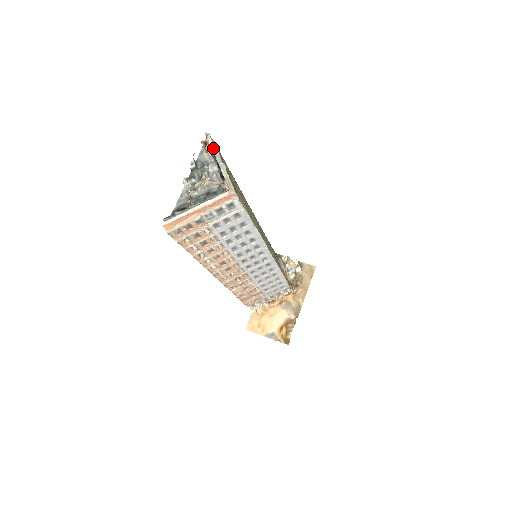
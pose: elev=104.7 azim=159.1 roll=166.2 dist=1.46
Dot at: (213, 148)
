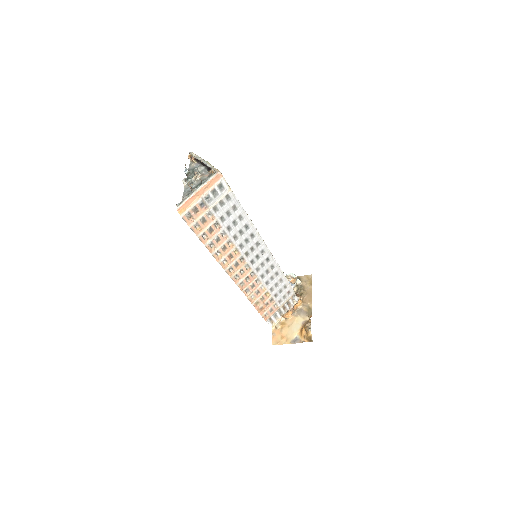
Dot at: (197, 157)
